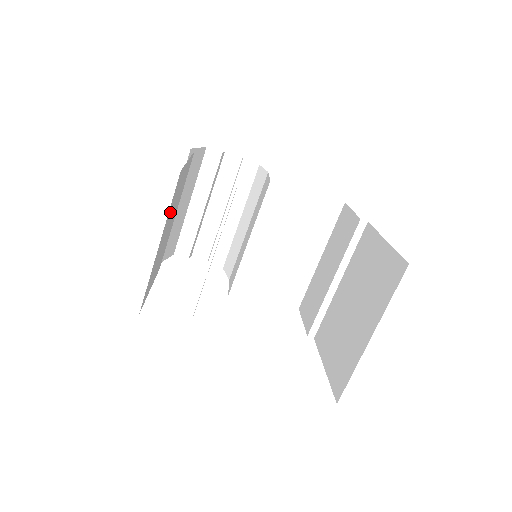
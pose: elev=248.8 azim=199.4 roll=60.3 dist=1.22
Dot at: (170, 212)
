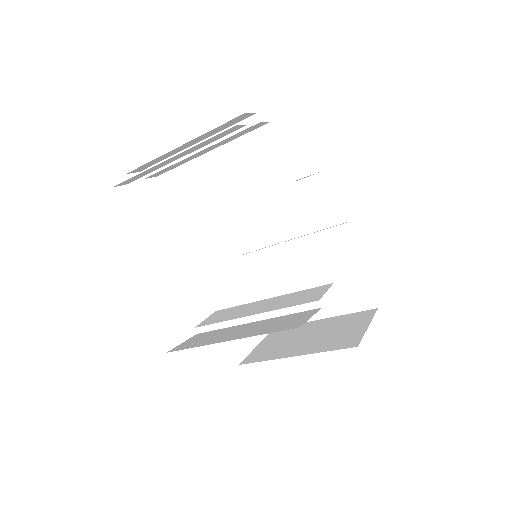
Dot at: occluded
